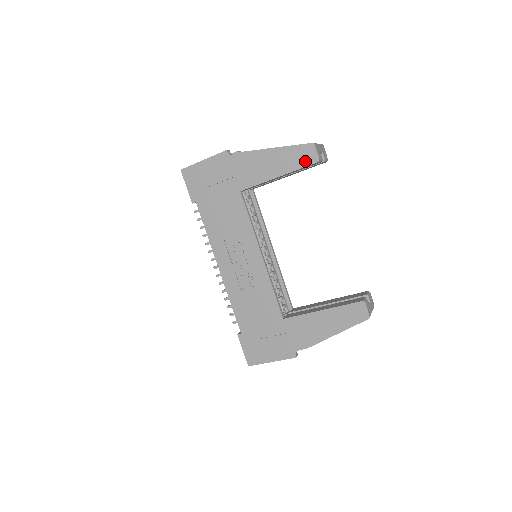
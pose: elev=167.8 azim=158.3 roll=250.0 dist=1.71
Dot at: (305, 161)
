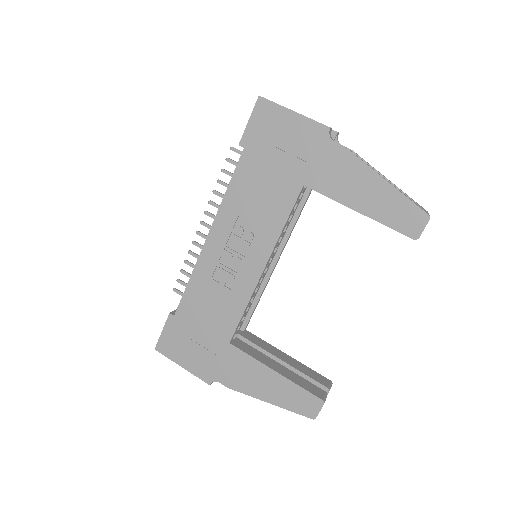
Dot at: (402, 225)
